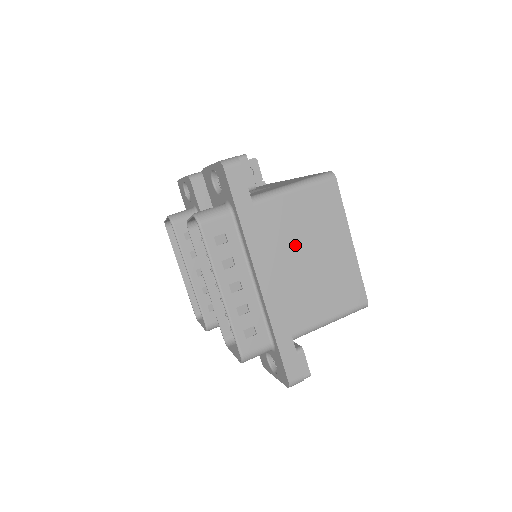
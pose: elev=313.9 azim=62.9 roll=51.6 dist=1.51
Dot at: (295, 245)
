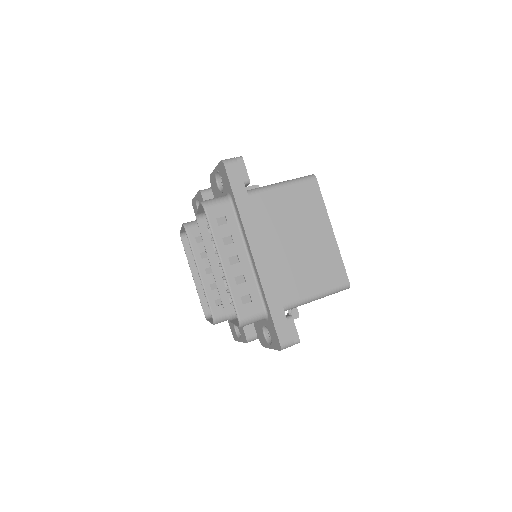
Dot at: (284, 230)
